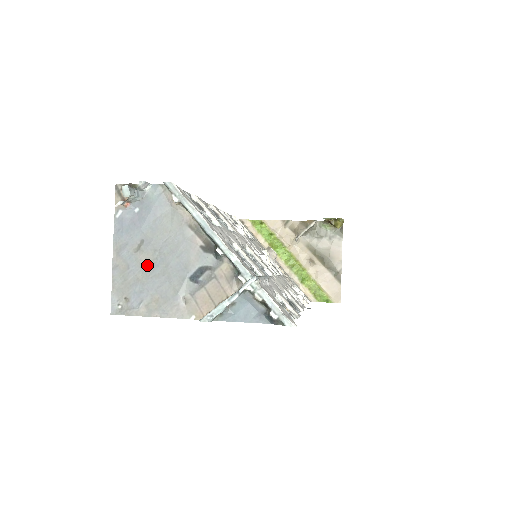
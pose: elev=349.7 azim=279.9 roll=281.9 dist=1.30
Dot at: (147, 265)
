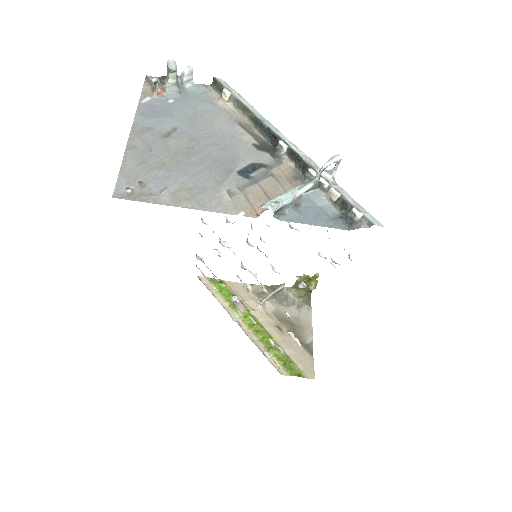
Dot at: (179, 152)
